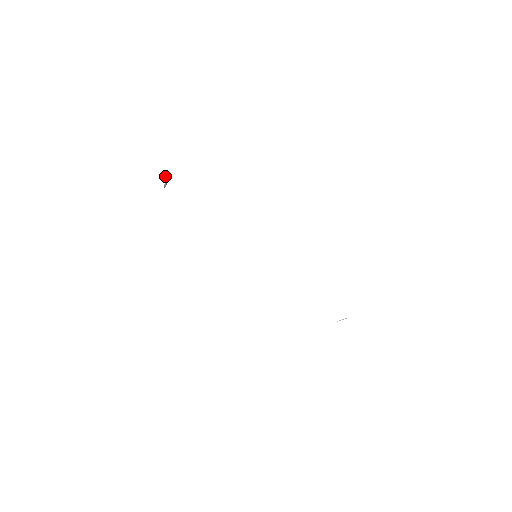
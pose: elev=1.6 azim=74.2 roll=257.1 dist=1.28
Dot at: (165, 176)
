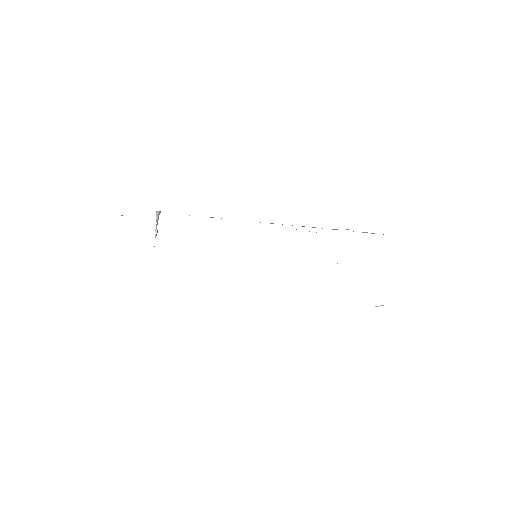
Dot at: (156, 213)
